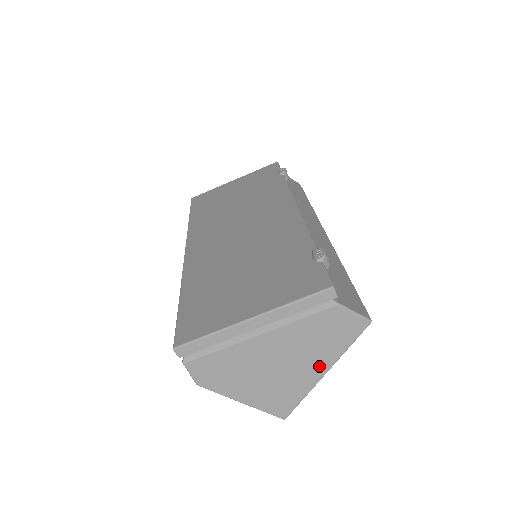
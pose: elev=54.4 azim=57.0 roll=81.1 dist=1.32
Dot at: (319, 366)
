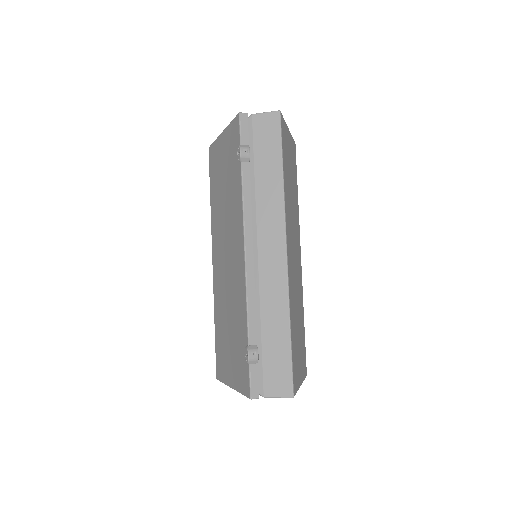
Dot at: occluded
